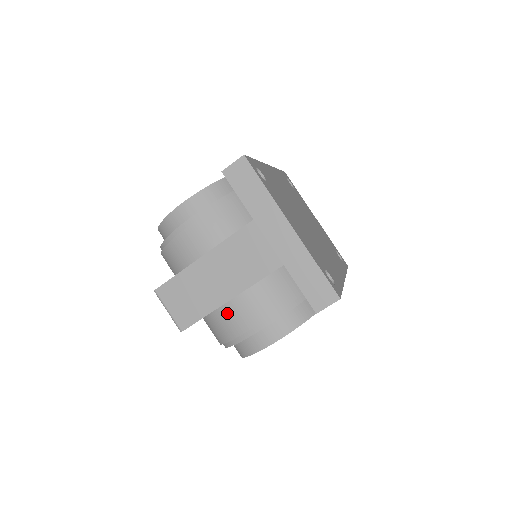
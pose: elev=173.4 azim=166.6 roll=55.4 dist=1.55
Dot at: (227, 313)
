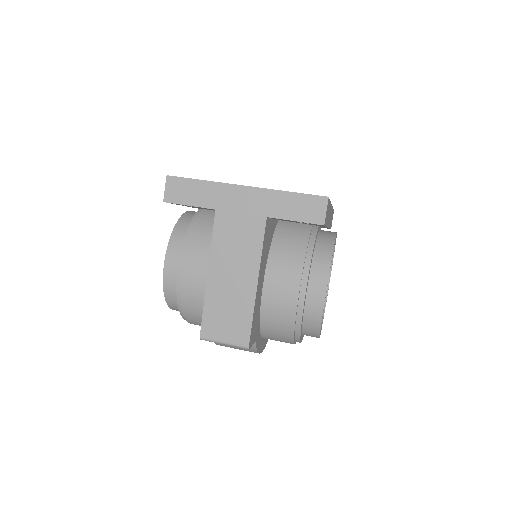
Dot at: (270, 305)
